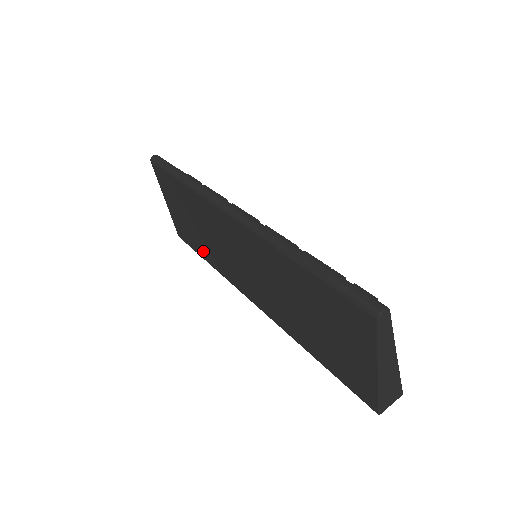
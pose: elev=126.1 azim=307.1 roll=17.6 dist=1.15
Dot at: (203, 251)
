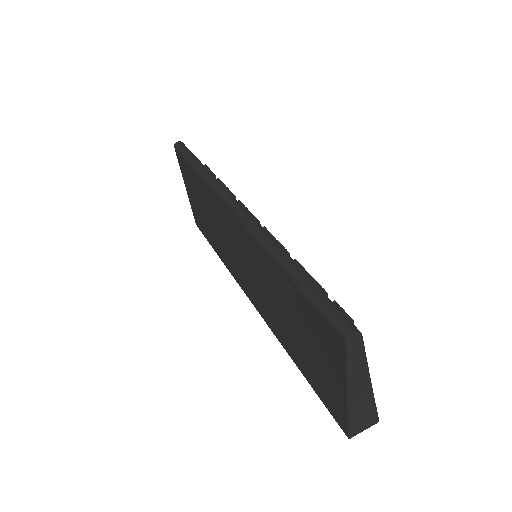
Dot at: (214, 243)
